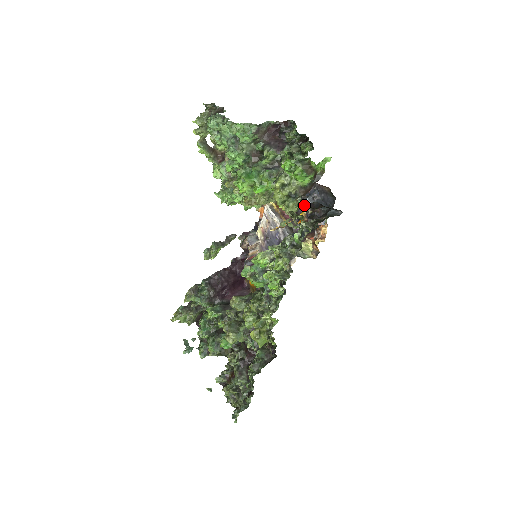
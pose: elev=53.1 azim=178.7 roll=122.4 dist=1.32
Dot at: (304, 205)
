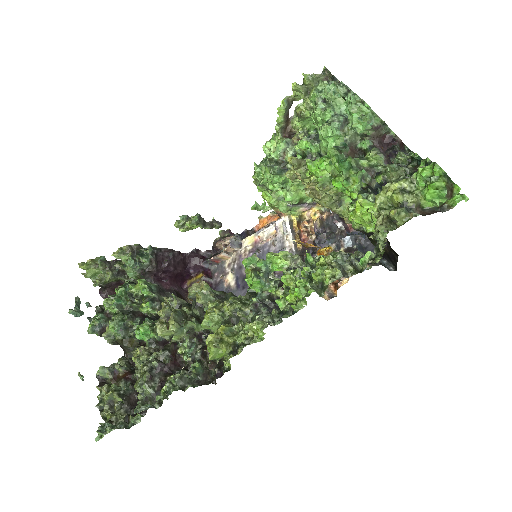
Dot at: (370, 234)
